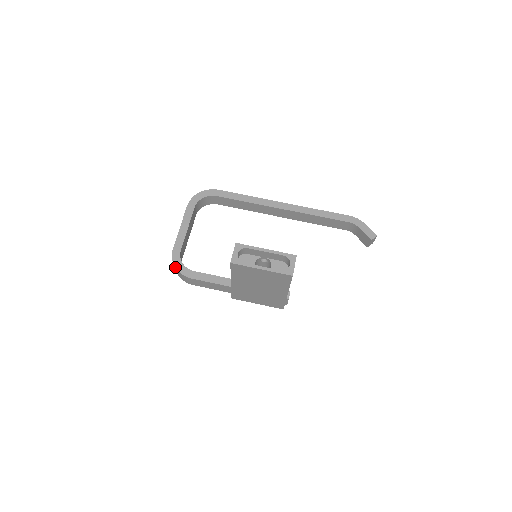
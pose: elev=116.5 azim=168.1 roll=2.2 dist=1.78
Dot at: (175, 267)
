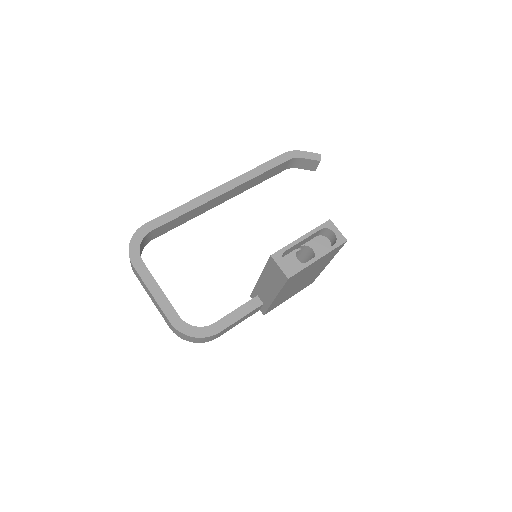
Dot at: (192, 337)
